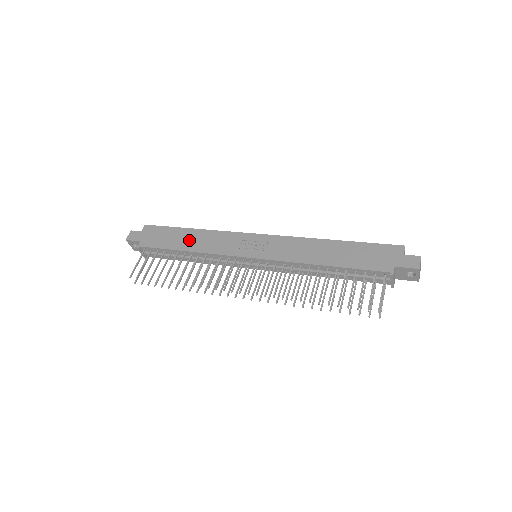
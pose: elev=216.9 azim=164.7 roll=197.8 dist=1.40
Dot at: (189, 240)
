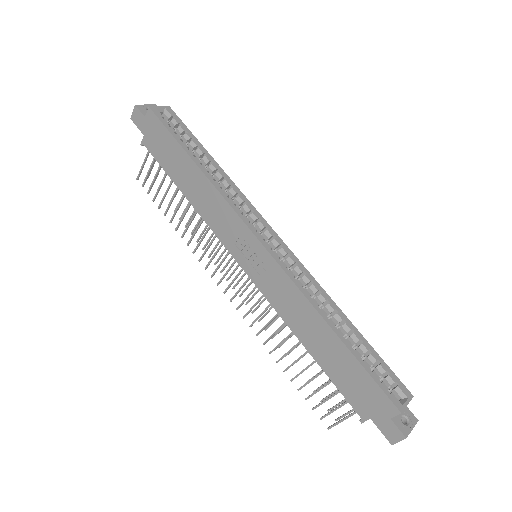
Dot at: (189, 181)
